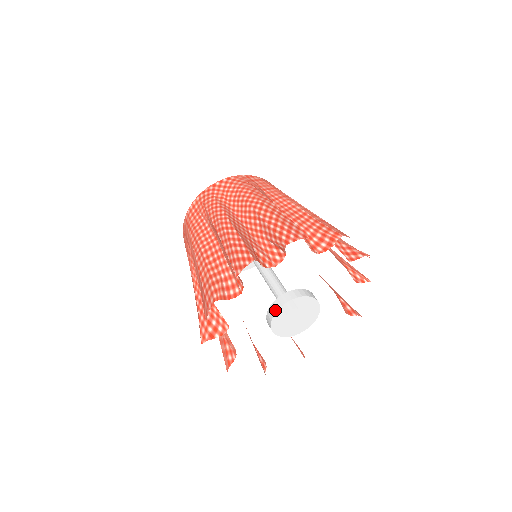
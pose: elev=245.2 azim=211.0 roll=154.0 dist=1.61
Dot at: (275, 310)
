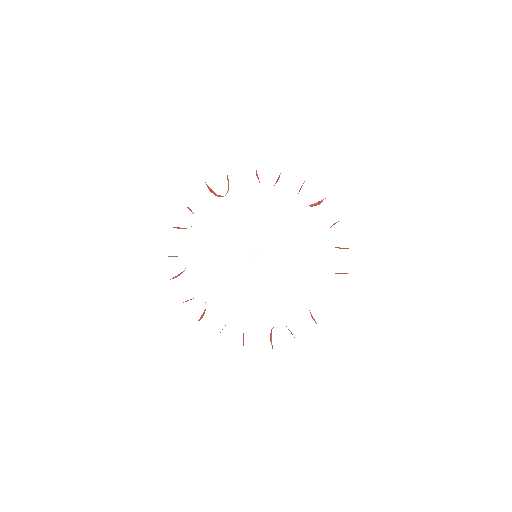
Dot at: (259, 231)
